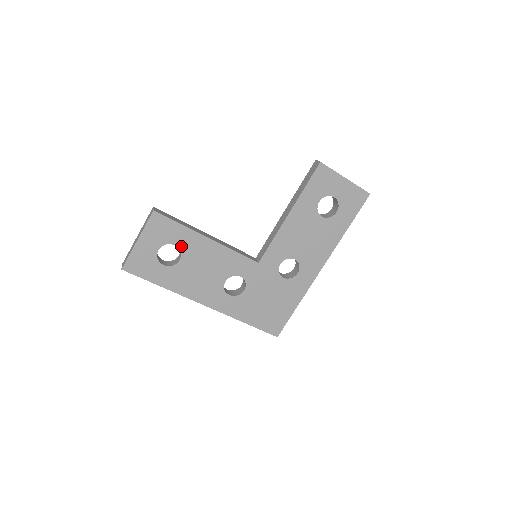
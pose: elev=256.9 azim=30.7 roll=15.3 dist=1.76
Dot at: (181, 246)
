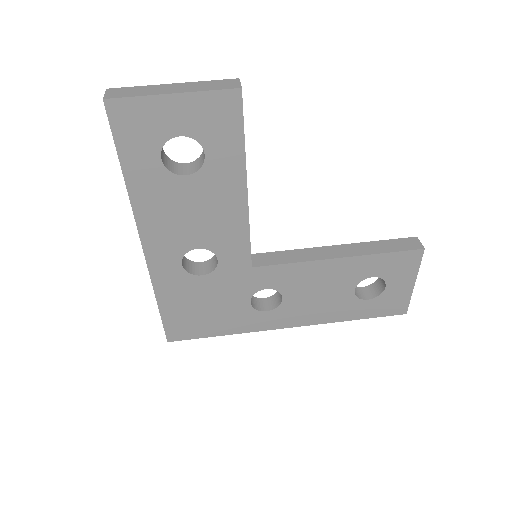
Dot at: (210, 163)
